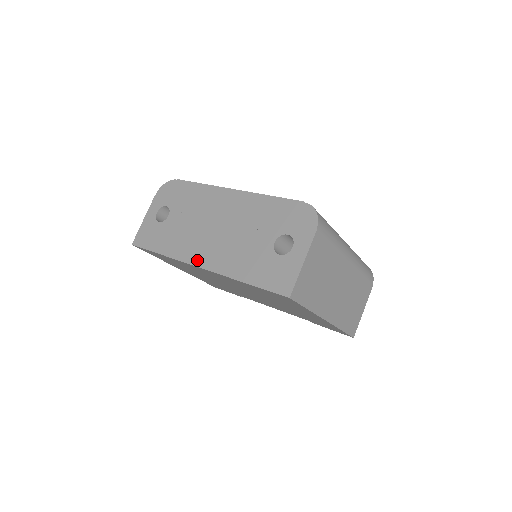
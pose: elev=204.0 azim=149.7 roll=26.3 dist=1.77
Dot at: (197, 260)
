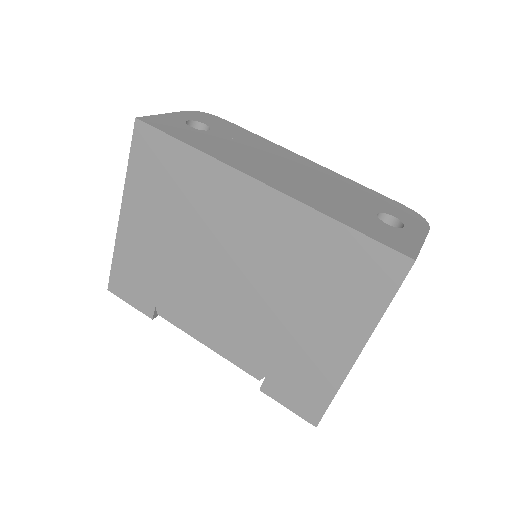
Dot at: (259, 176)
